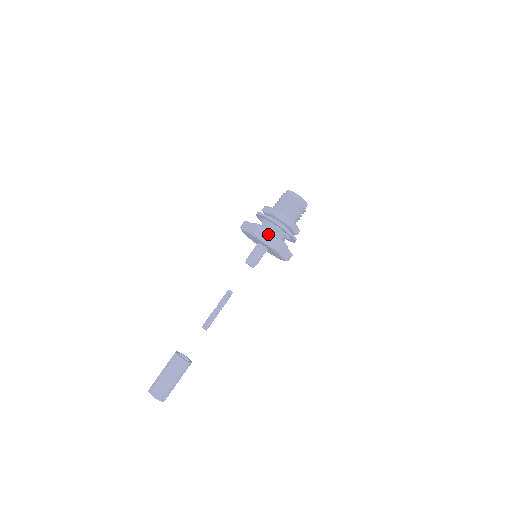
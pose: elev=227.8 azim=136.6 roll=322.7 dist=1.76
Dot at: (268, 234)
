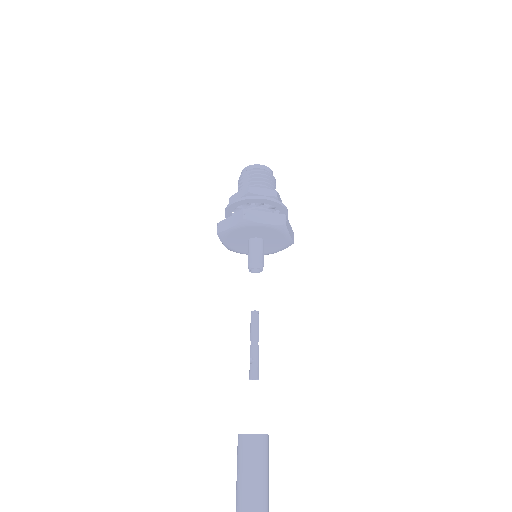
Dot at: (262, 213)
